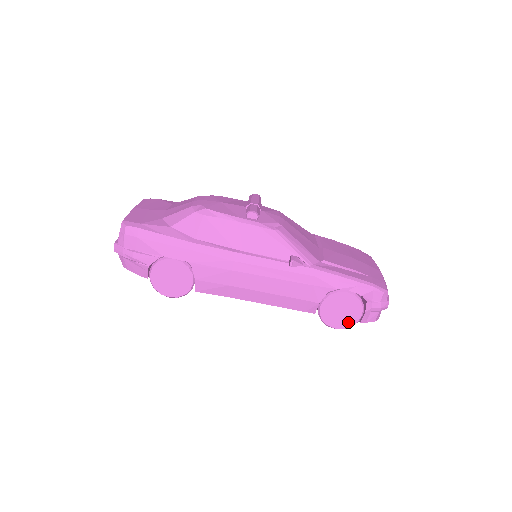
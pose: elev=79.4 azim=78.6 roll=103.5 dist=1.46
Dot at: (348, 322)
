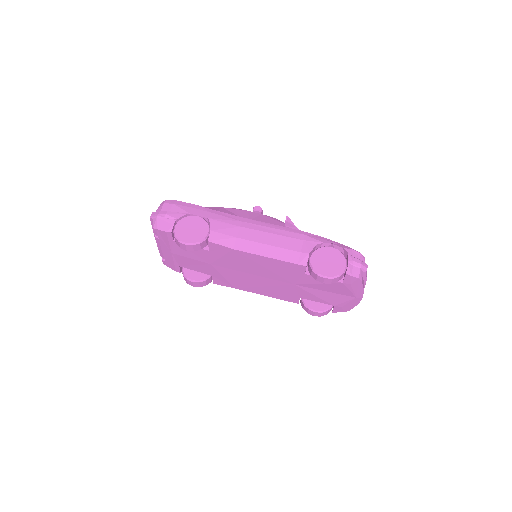
Dot at: (335, 271)
